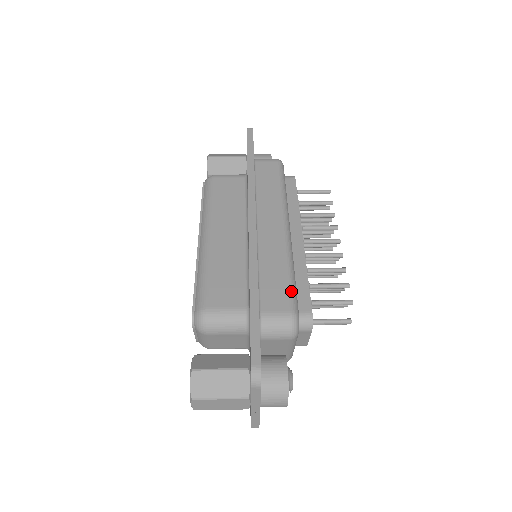
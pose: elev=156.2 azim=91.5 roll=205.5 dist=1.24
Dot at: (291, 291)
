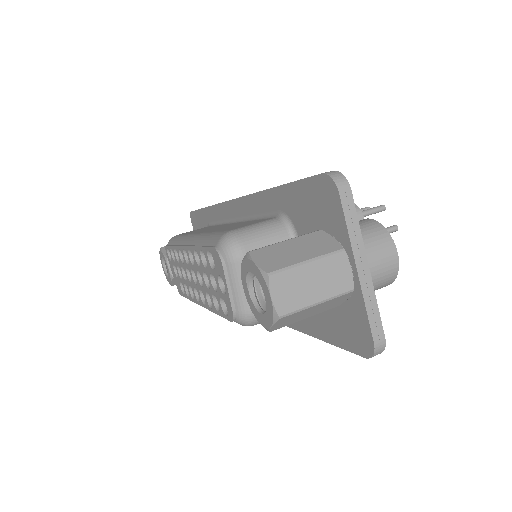
Dot at: occluded
